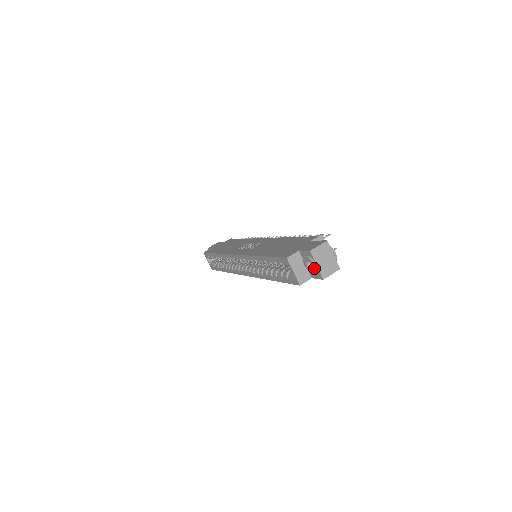
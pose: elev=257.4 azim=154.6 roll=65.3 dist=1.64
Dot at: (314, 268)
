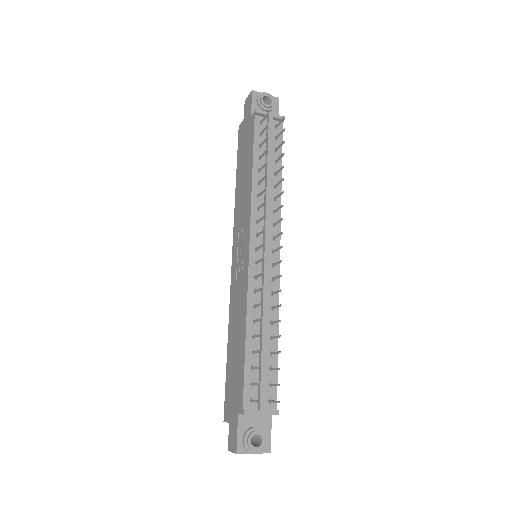
Dot at: occluded
